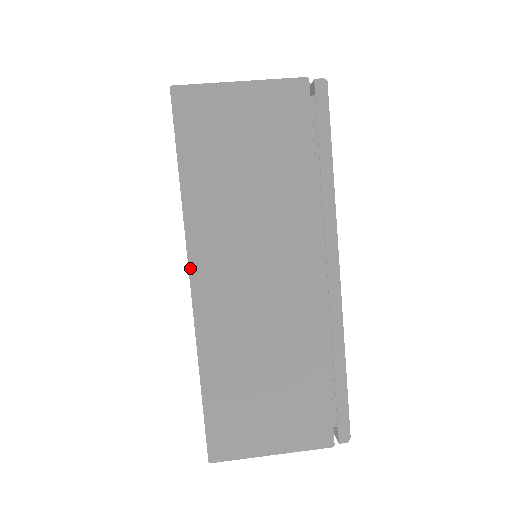
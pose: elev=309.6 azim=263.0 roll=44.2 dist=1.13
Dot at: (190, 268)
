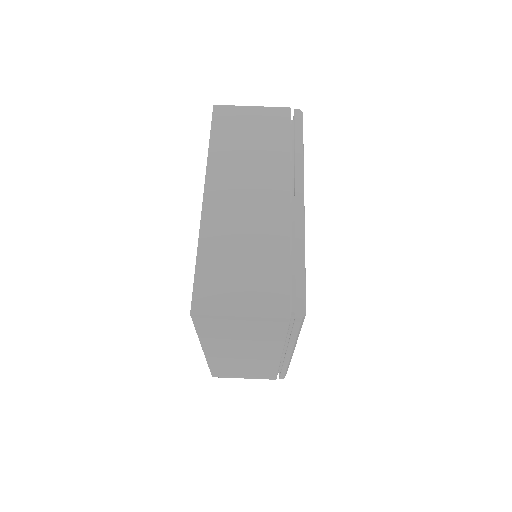
Dot at: (203, 350)
